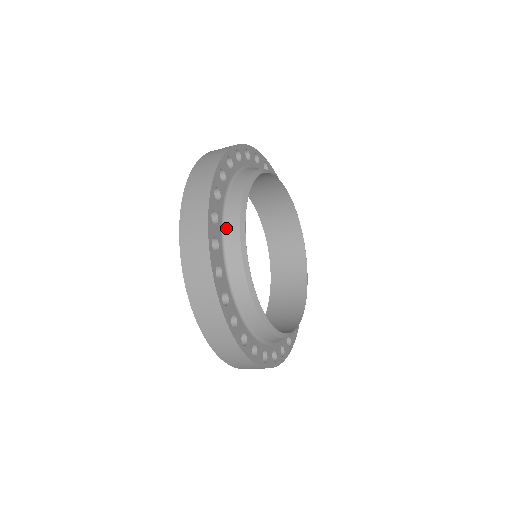
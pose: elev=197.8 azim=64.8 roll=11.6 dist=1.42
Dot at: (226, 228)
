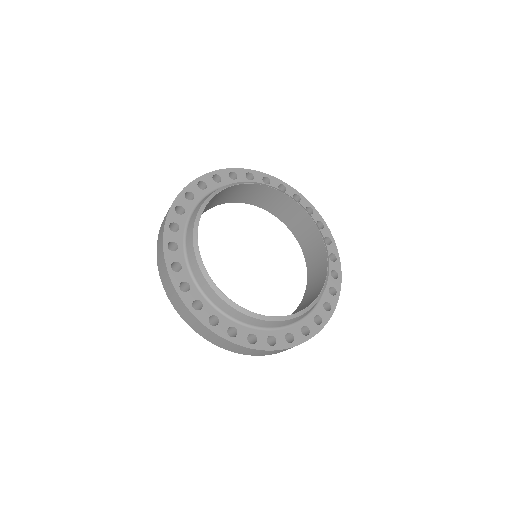
Dot at: (187, 250)
